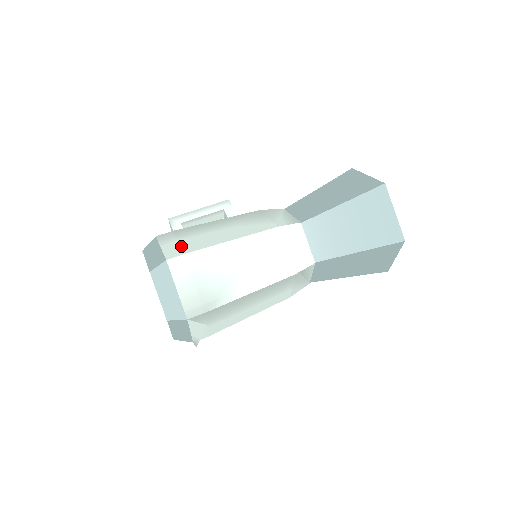
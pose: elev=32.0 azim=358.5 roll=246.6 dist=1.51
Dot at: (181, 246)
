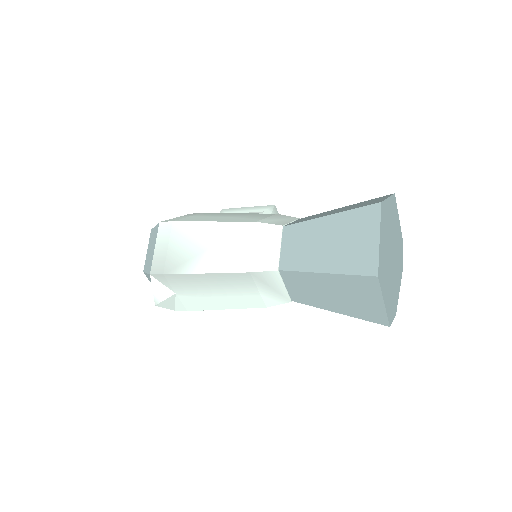
Dot at: (183, 218)
